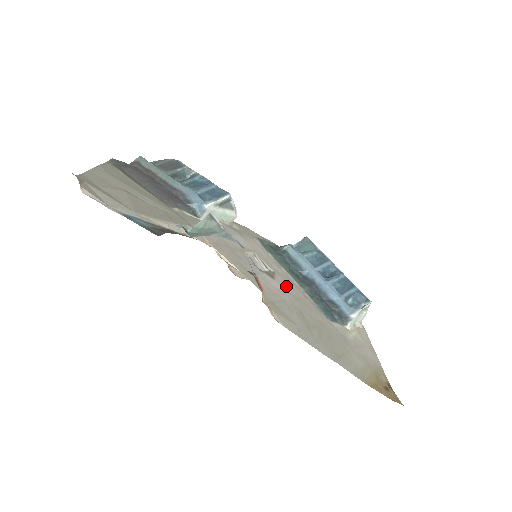
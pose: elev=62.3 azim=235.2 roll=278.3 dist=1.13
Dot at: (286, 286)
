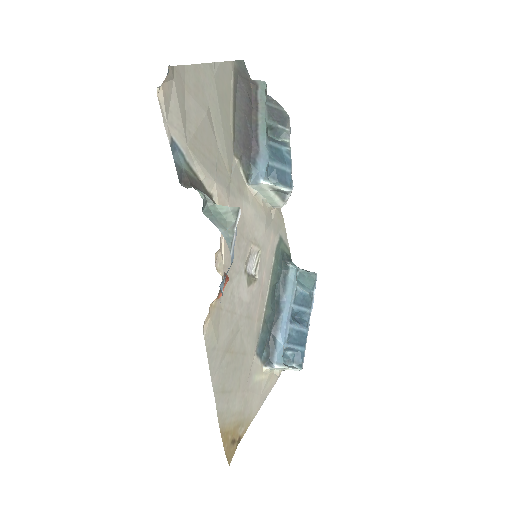
Dot at: (252, 299)
